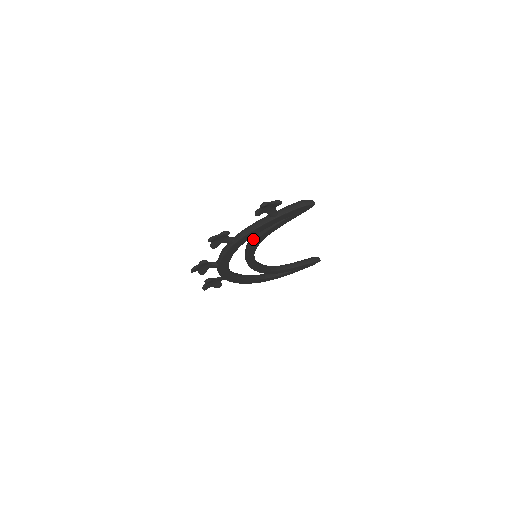
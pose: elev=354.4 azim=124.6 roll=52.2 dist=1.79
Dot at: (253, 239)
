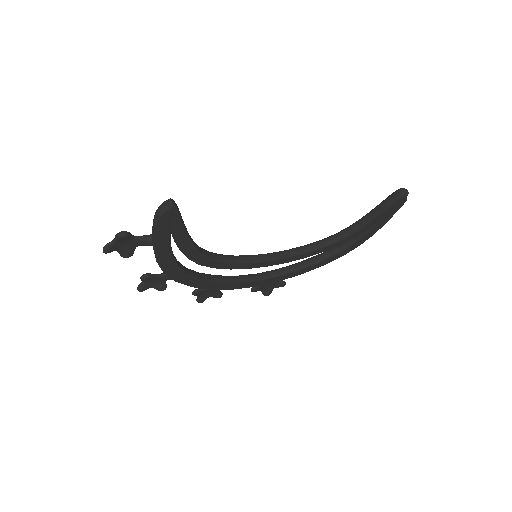
Dot at: occluded
